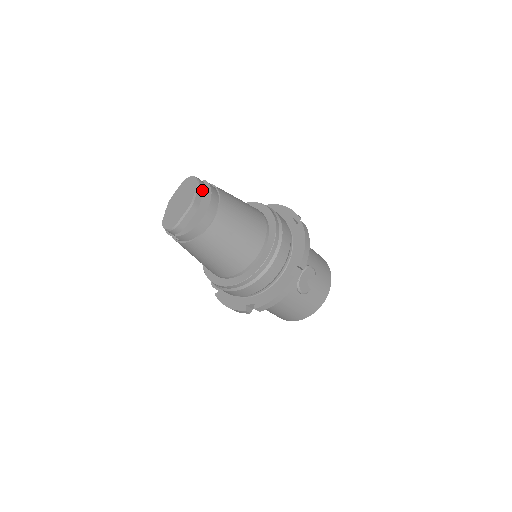
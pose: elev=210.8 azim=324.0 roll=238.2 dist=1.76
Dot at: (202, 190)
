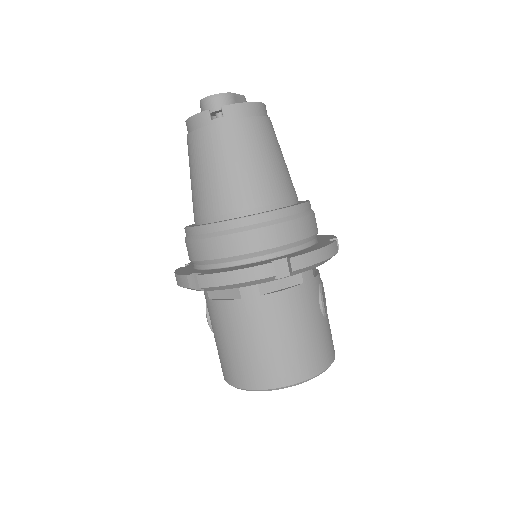
Dot at: occluded
